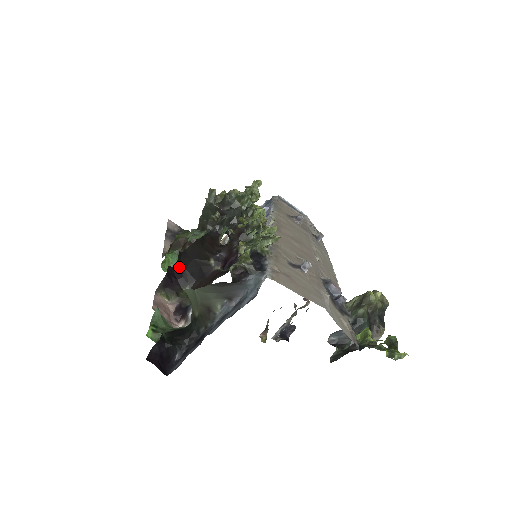
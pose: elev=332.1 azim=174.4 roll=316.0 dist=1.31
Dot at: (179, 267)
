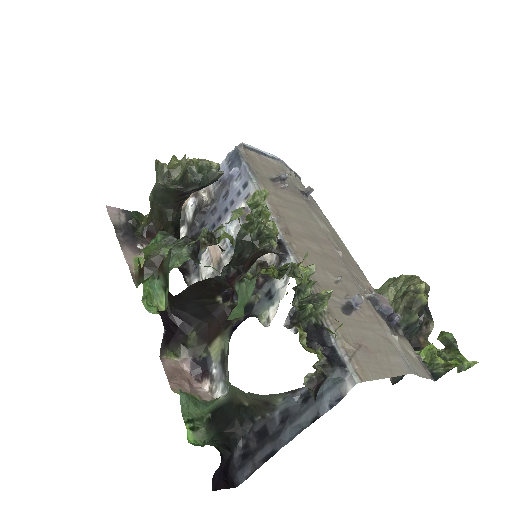
Dot at: (174, 310)
